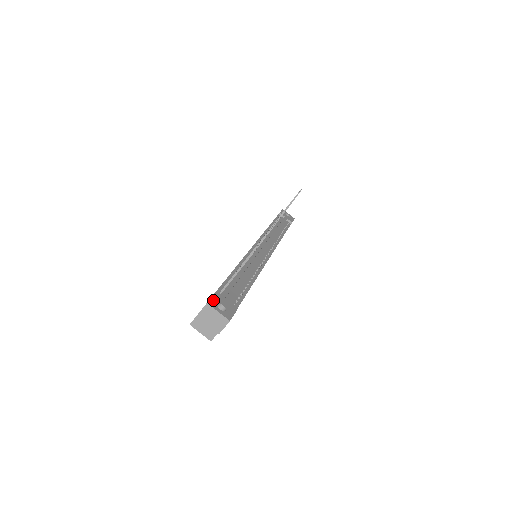
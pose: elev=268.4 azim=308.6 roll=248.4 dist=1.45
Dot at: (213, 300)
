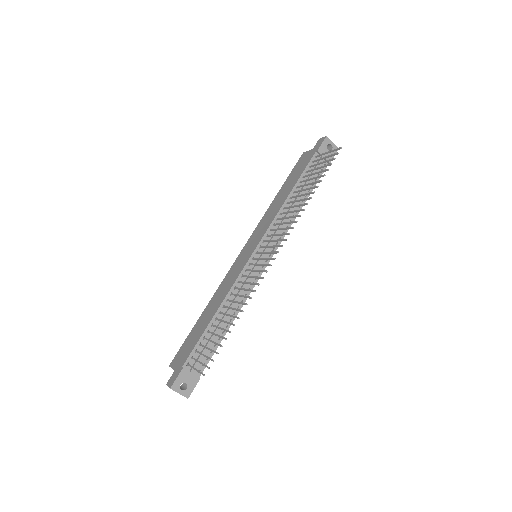
Dot at: (177, 382)
